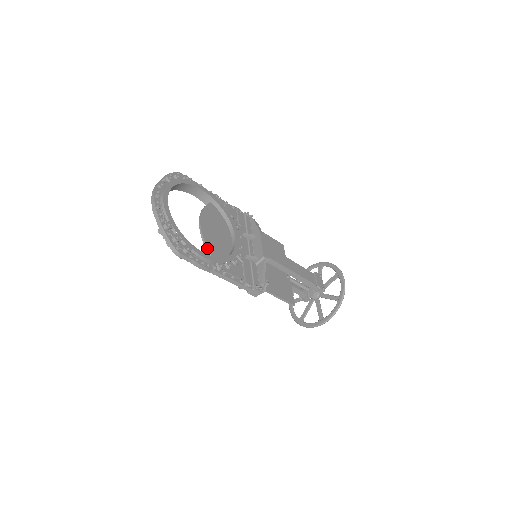
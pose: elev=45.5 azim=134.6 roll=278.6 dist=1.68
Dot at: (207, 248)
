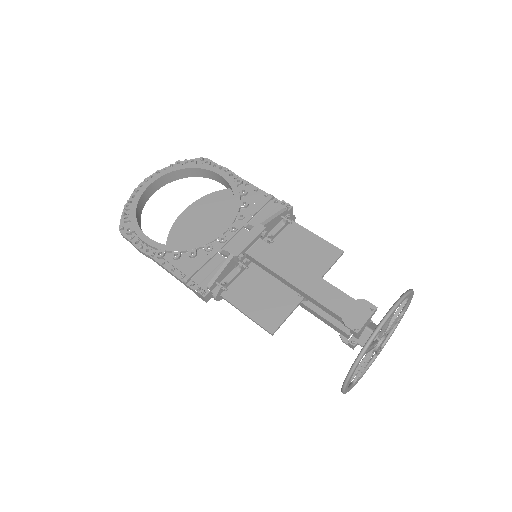
Dot at: (168, 234)
